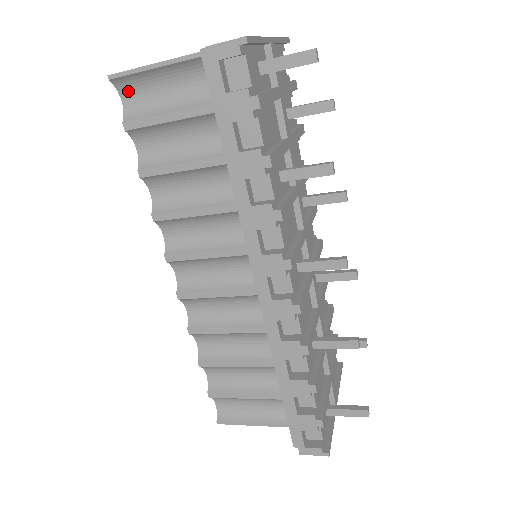
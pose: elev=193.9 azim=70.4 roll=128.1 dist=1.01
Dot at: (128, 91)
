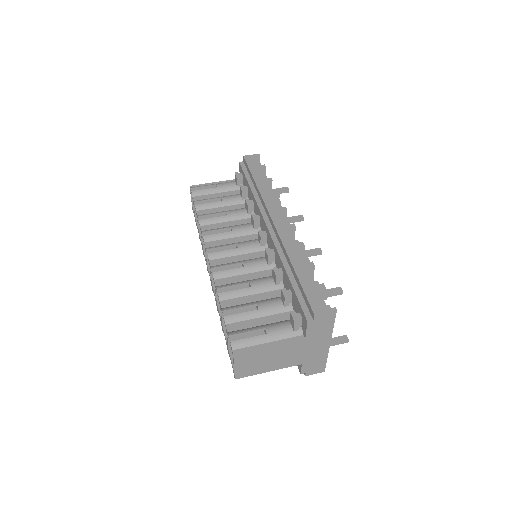
Dot at: occluded
